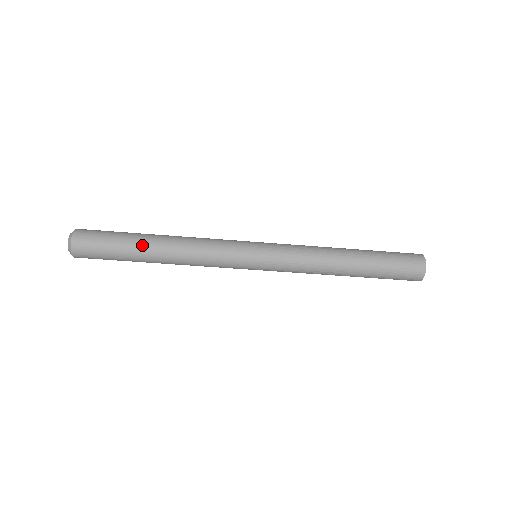
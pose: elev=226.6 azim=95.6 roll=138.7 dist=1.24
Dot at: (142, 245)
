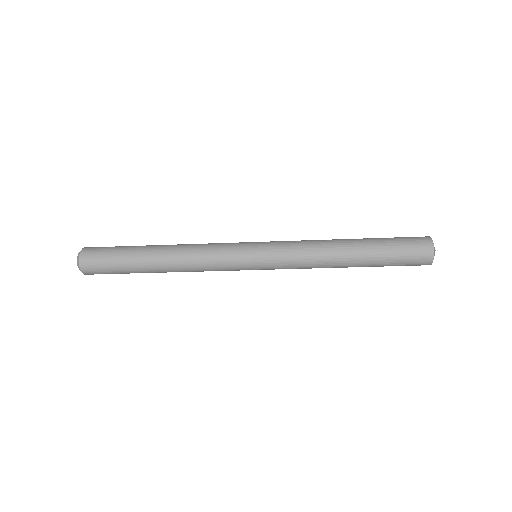
Dot at: (144, 252)
